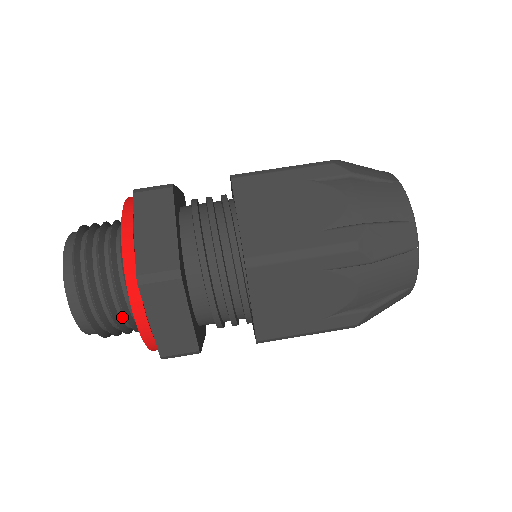
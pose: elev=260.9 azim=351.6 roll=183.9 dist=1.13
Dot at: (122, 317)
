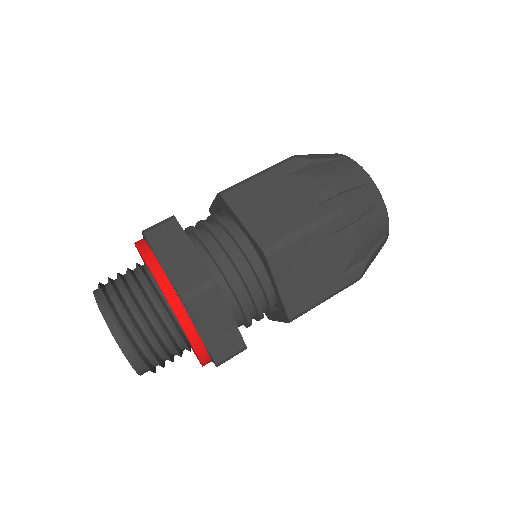
Dot at: occluded
